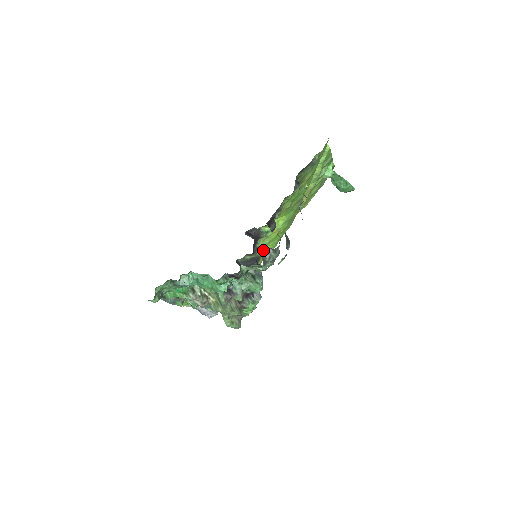
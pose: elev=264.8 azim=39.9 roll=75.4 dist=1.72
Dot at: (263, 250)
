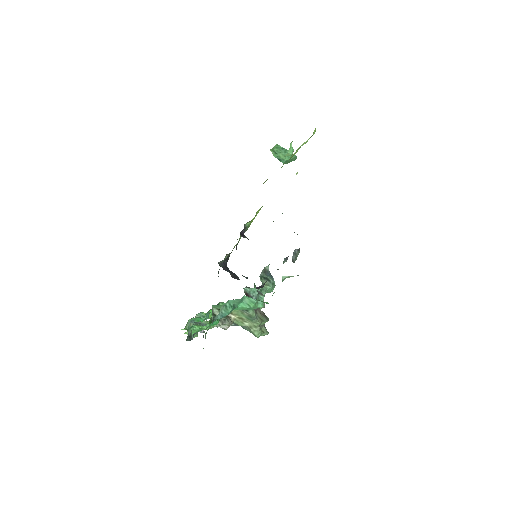
Dot at: occluded
